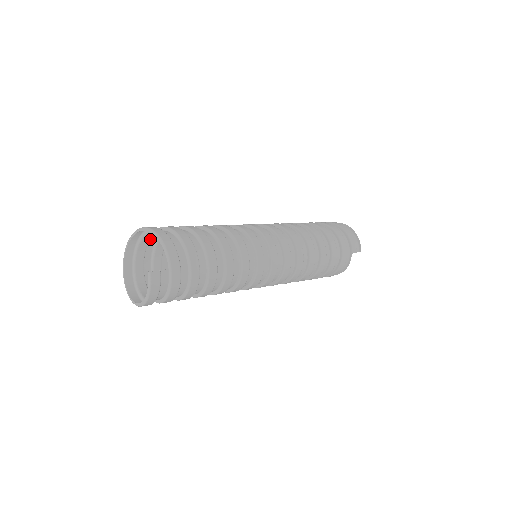
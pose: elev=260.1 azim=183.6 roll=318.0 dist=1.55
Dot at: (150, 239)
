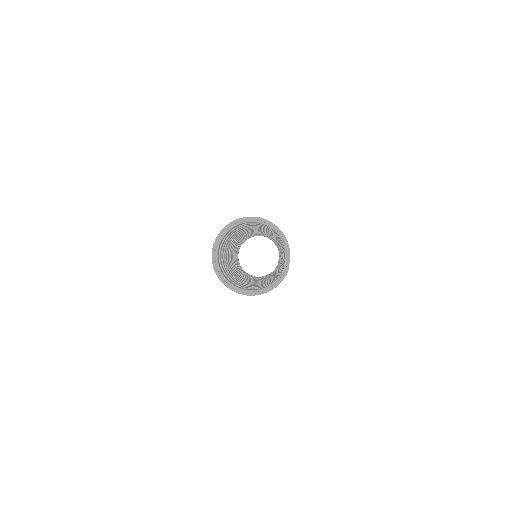
Dot at: occluded
